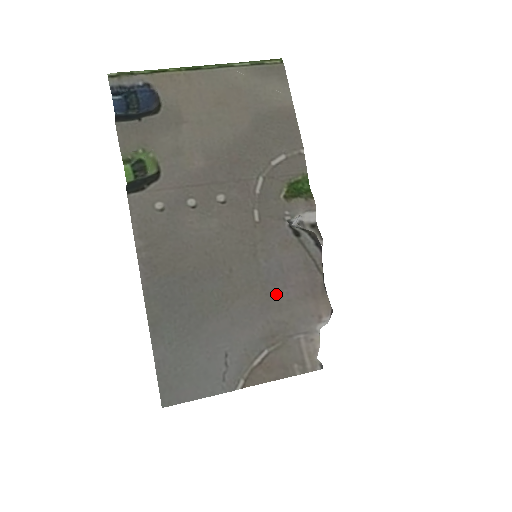
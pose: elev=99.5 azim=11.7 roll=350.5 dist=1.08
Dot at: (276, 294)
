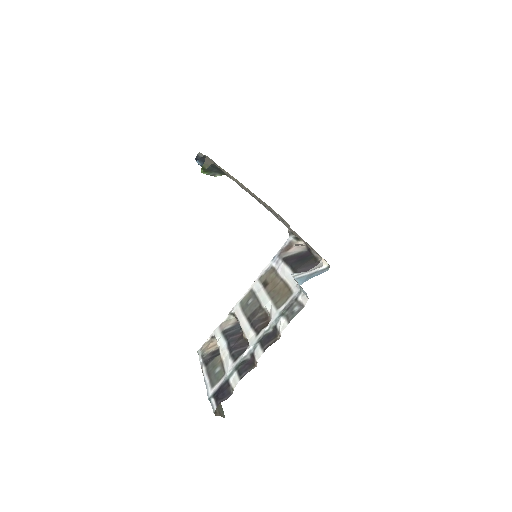
Dot at: occluded
